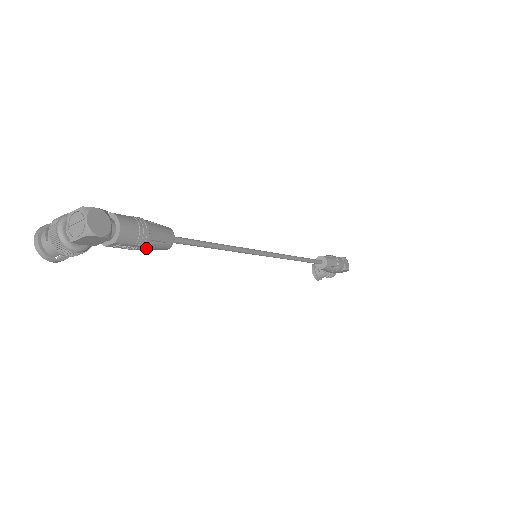
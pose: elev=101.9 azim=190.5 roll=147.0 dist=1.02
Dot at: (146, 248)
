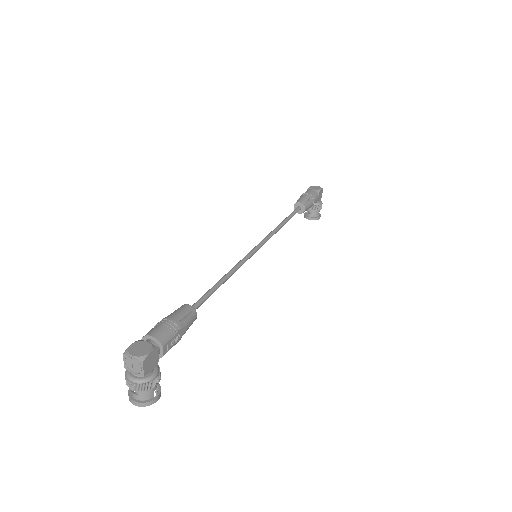
Dot at: (184, 329)
